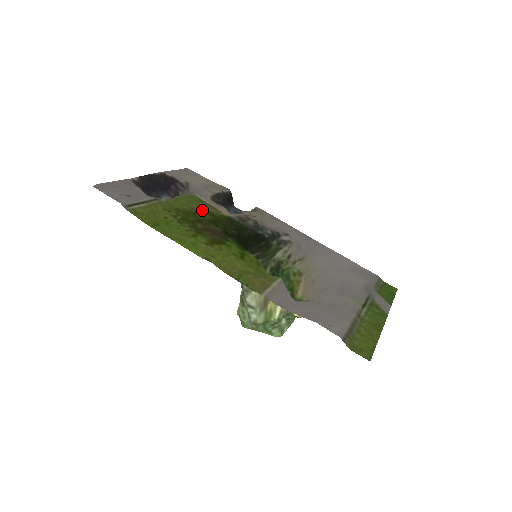
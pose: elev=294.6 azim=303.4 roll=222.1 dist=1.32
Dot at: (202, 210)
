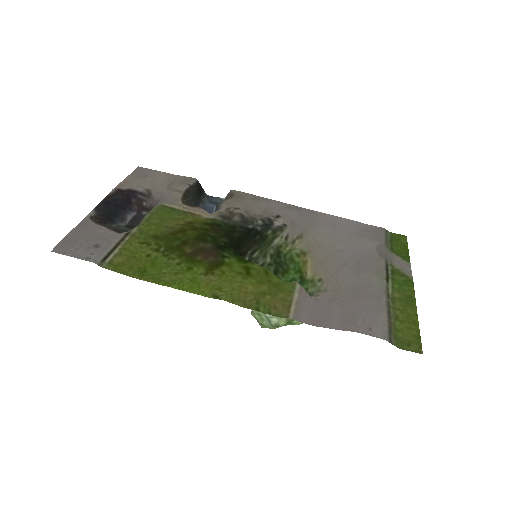
Dot at: (181, 226)
